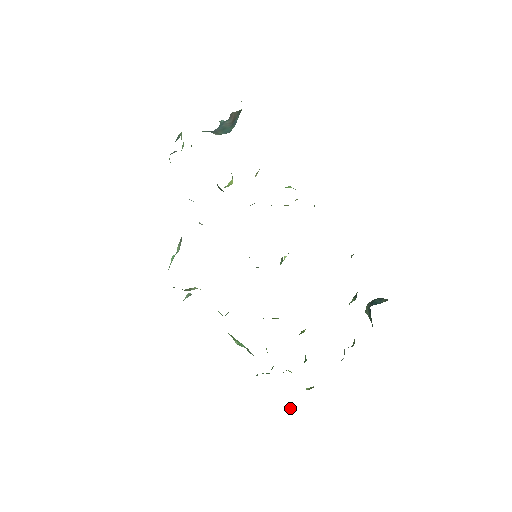
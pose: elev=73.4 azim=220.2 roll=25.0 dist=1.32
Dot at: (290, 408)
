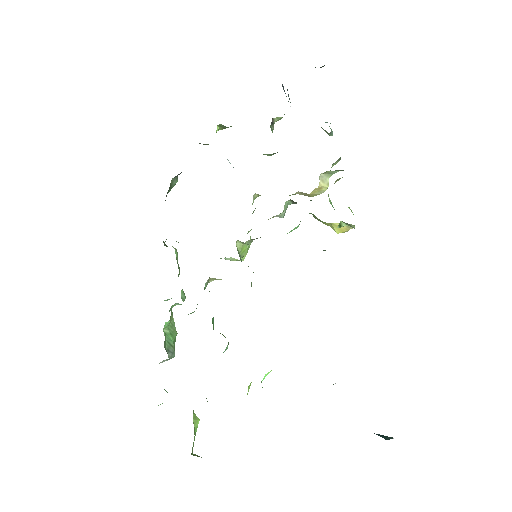
Dot at: occluded
